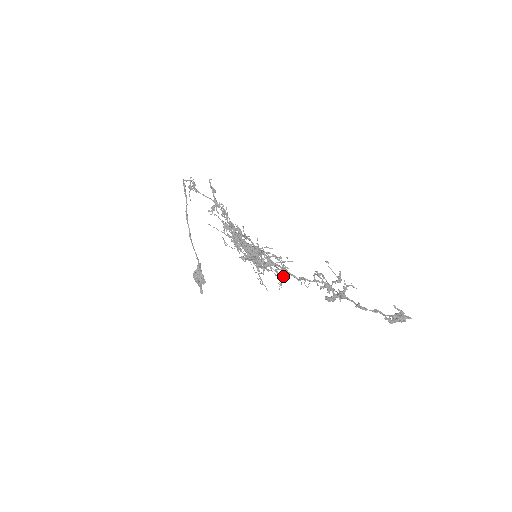
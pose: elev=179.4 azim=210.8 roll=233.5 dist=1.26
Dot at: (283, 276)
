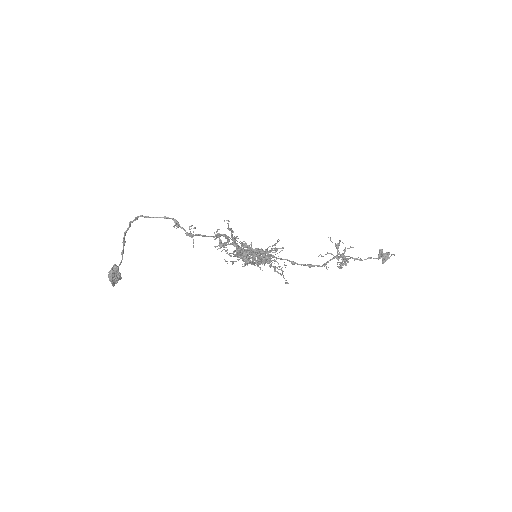
Dot at: occluded
